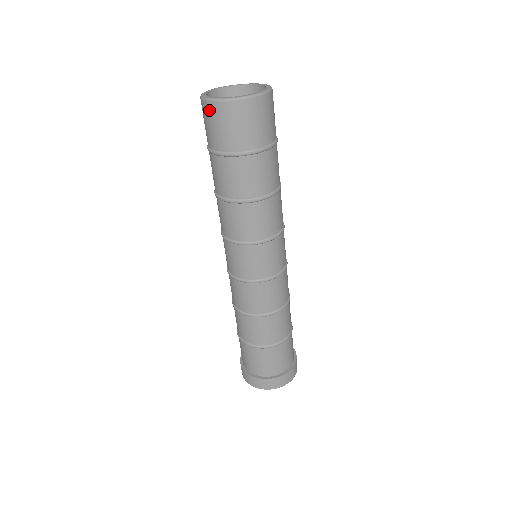
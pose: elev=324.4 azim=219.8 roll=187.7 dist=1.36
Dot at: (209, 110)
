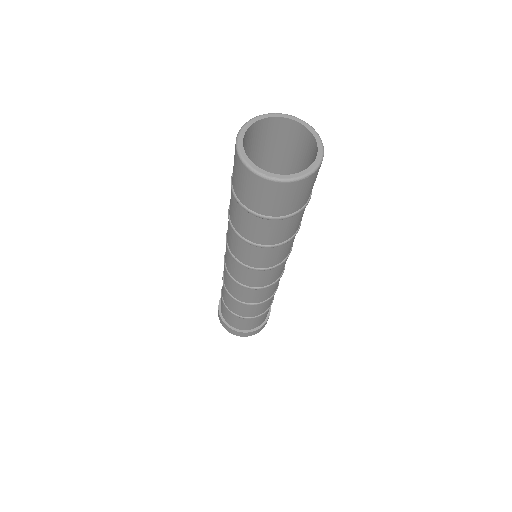
Dot at: (285, 189)
